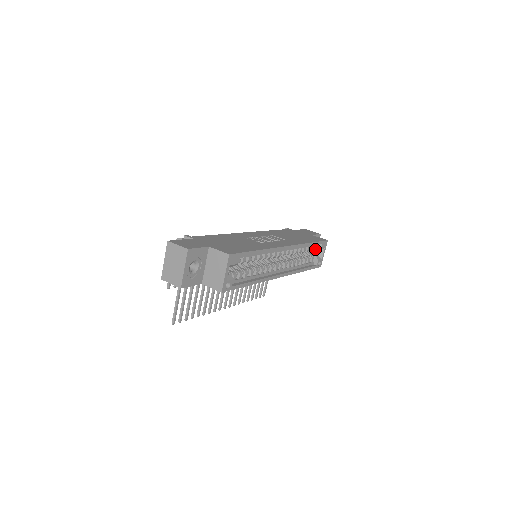
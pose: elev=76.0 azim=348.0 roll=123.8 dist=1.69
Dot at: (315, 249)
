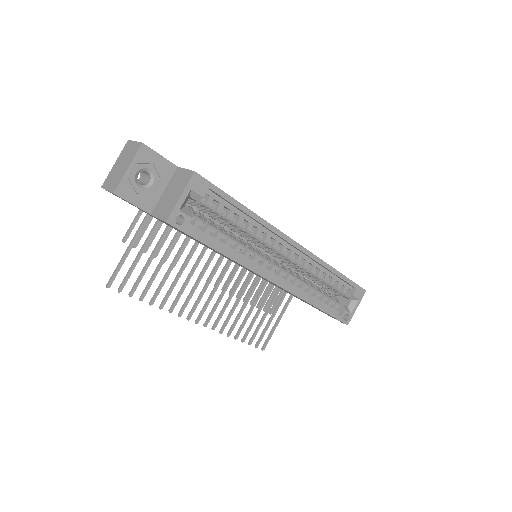
Dot at: (344, 292)
